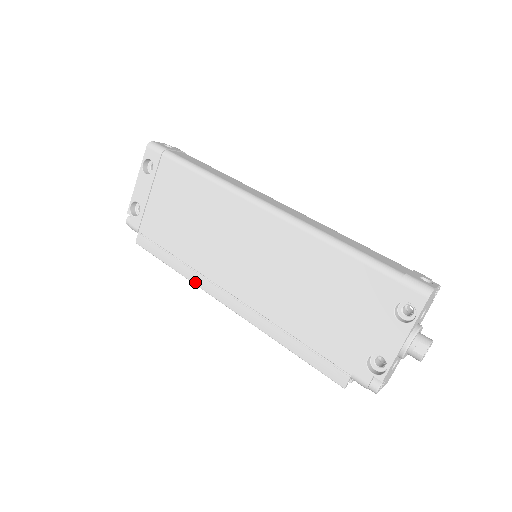
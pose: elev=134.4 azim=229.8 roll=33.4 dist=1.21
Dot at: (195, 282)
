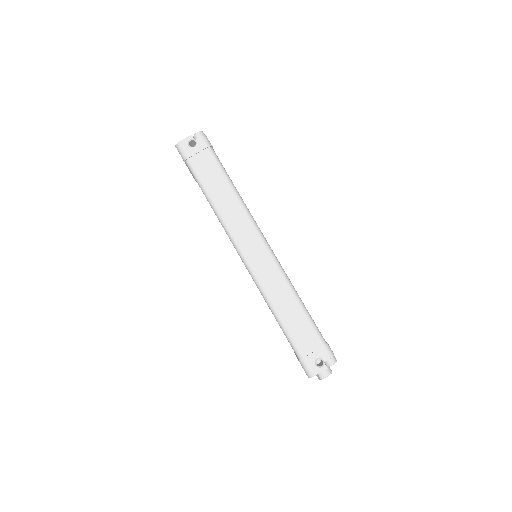
Dot at: occluded
